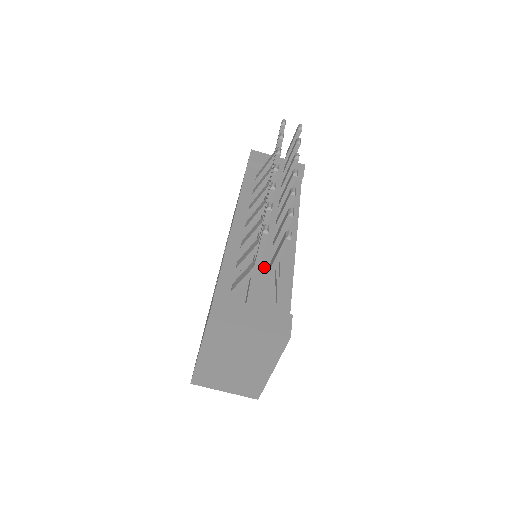
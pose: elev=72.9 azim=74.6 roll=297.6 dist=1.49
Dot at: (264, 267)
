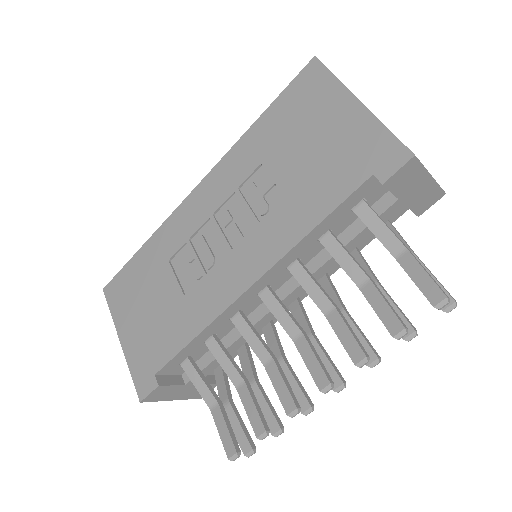
Dot at: (232, 352)
